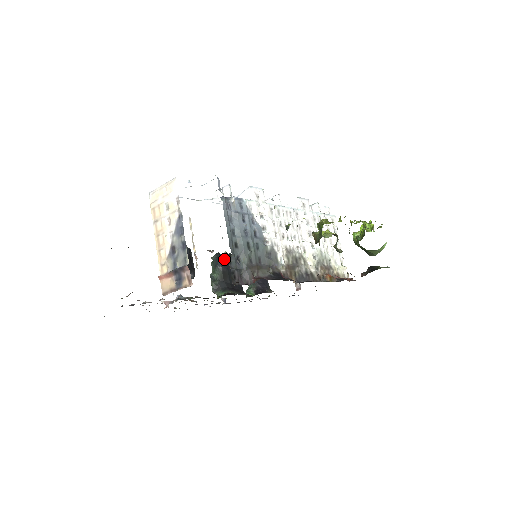
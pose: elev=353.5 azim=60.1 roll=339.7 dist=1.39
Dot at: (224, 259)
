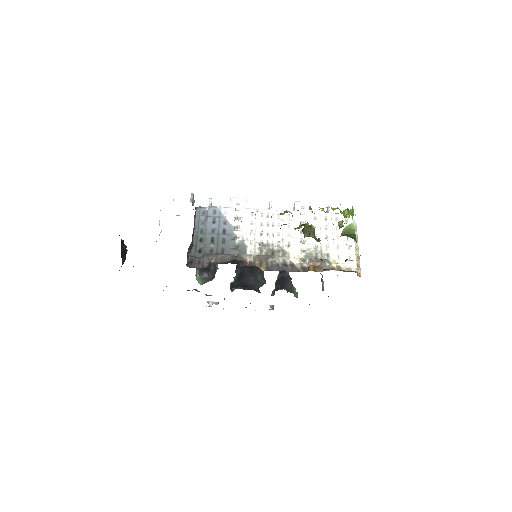
Dot at: occluded
